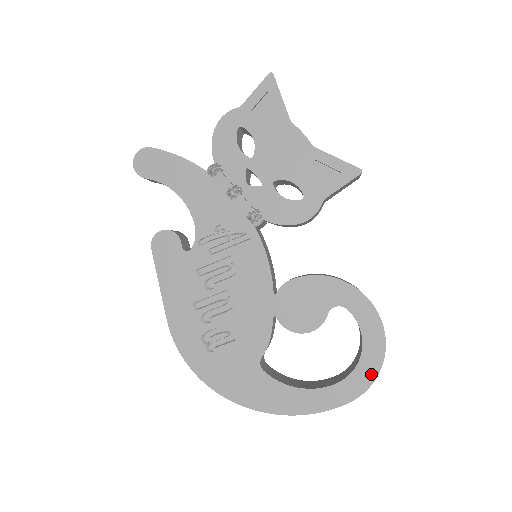
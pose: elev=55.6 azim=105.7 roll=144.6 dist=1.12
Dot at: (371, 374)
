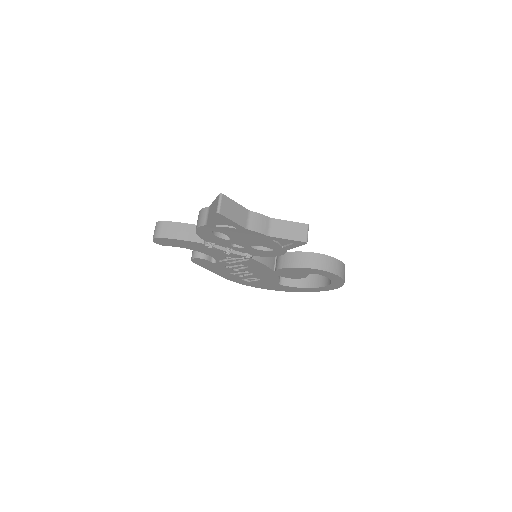
Dot at: (339, 286)
